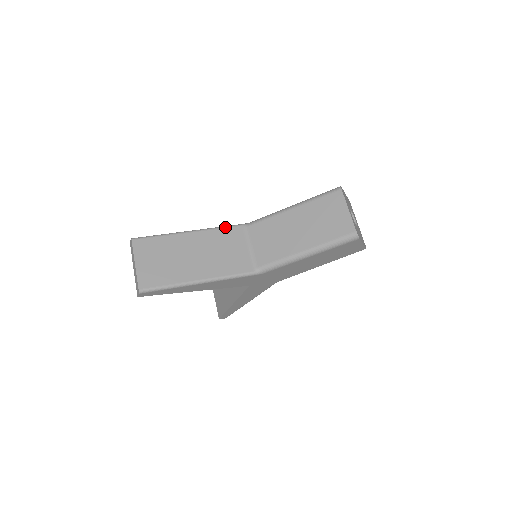
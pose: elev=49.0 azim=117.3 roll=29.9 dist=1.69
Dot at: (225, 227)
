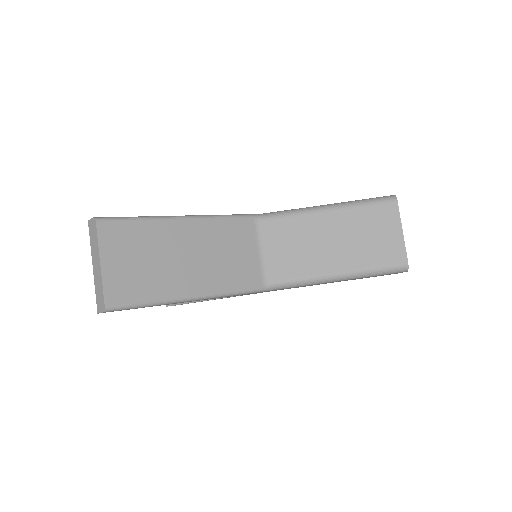
Dot at: (231, 217)
